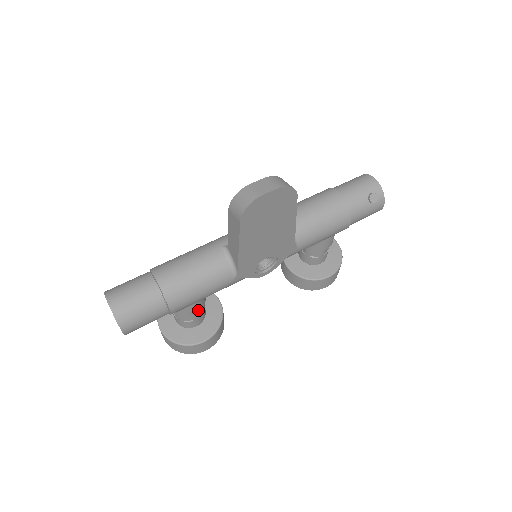
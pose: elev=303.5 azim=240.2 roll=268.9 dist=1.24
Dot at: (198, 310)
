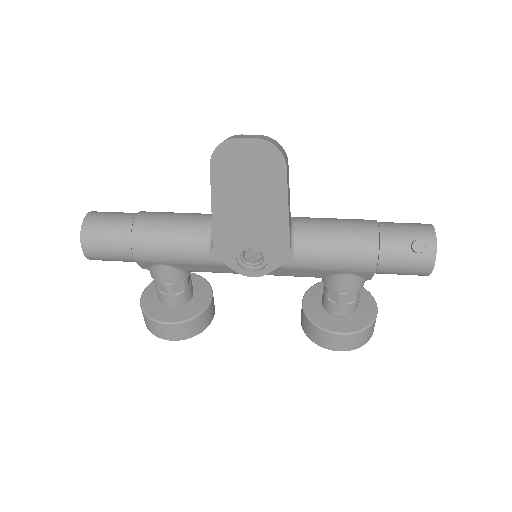
Dot at: (171, 280)
